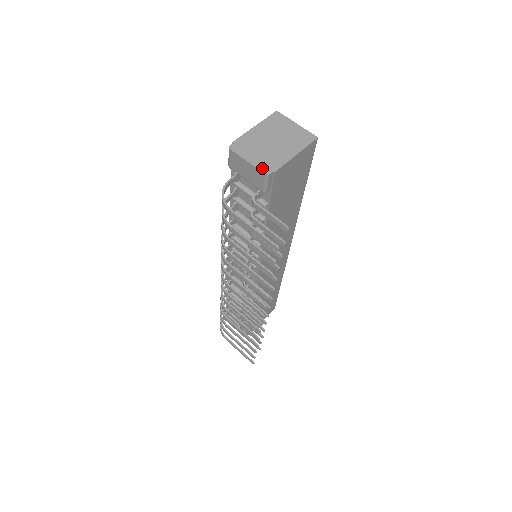
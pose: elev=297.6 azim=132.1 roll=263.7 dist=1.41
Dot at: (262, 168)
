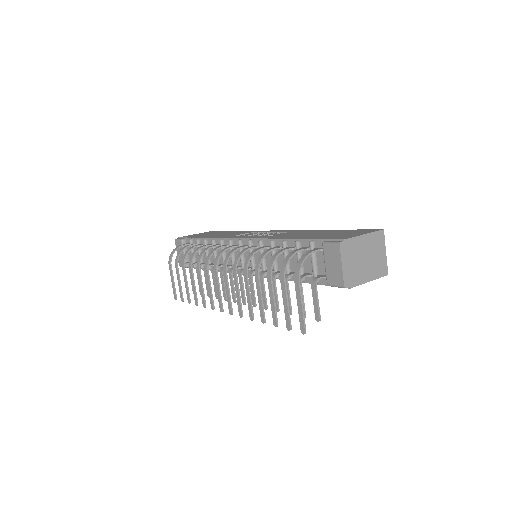
Dot at: (346, 279)
